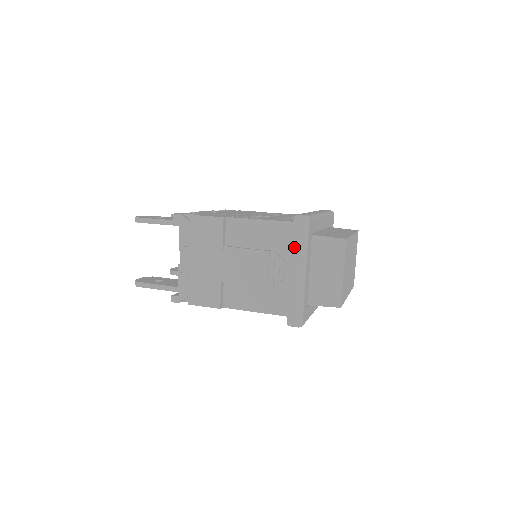
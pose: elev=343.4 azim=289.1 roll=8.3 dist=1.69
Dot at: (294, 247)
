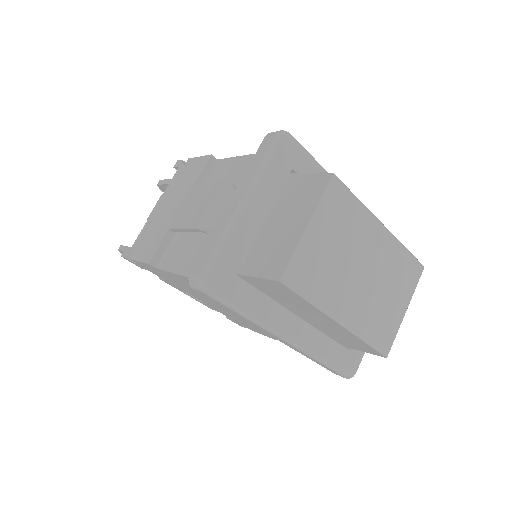
Dot at: (250, 167)
